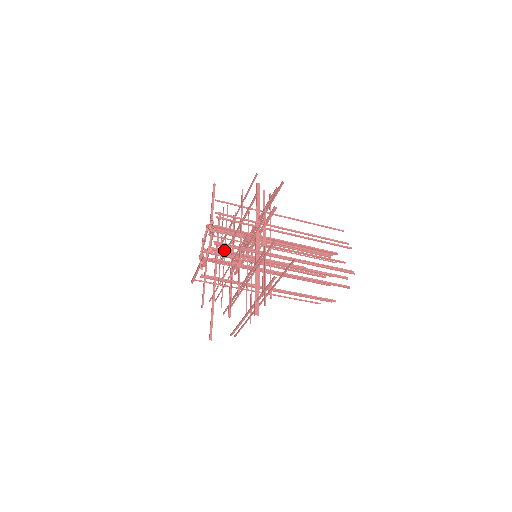
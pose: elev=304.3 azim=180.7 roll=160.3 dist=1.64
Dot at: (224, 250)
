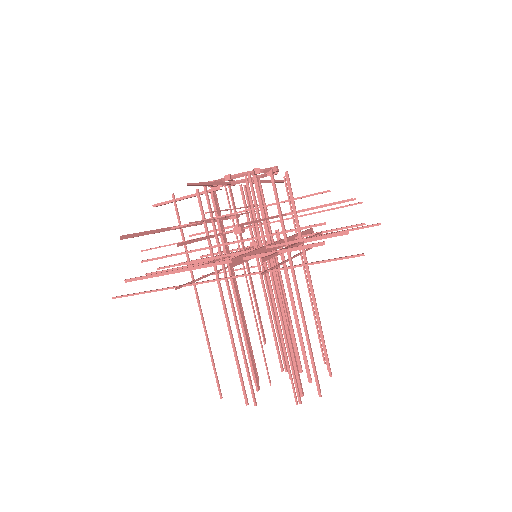
Dot at: (261, 195)
